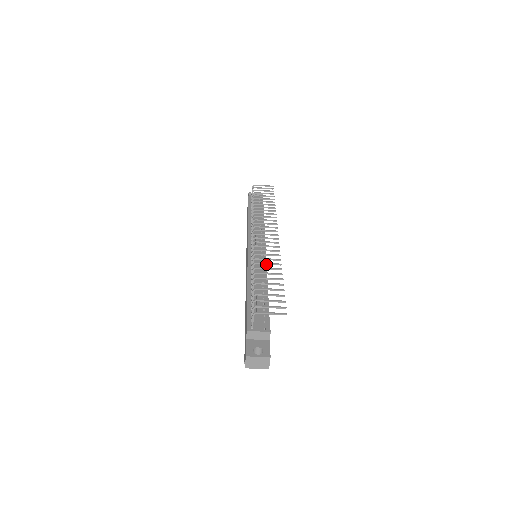
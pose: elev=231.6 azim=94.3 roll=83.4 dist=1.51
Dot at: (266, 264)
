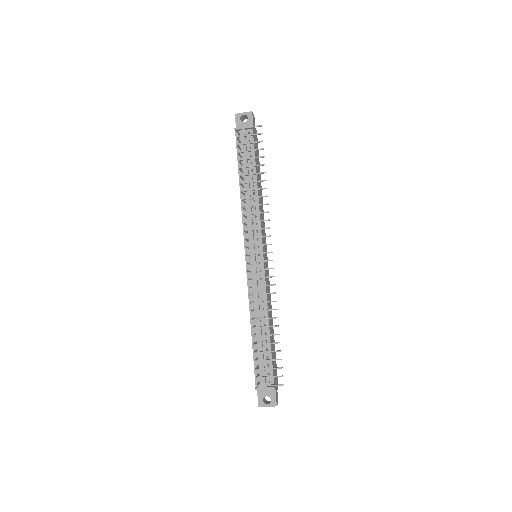
Dot at: occluded
